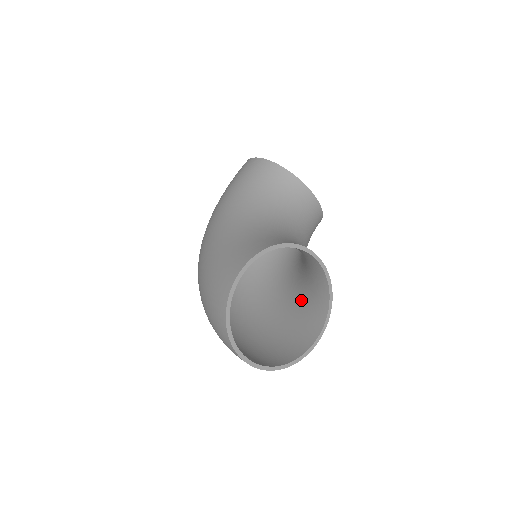
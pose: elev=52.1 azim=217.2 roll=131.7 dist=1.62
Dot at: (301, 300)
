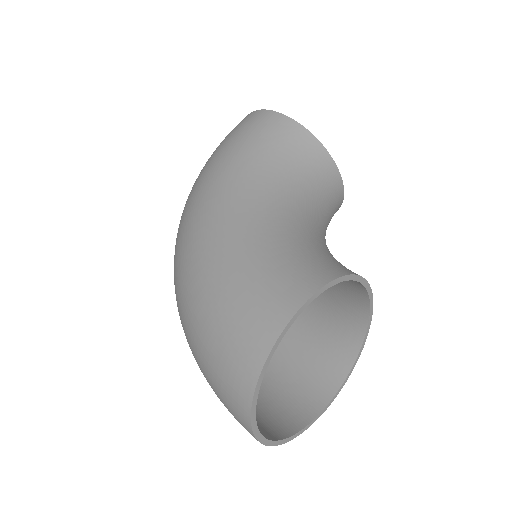
Dot at: (307, 328)
